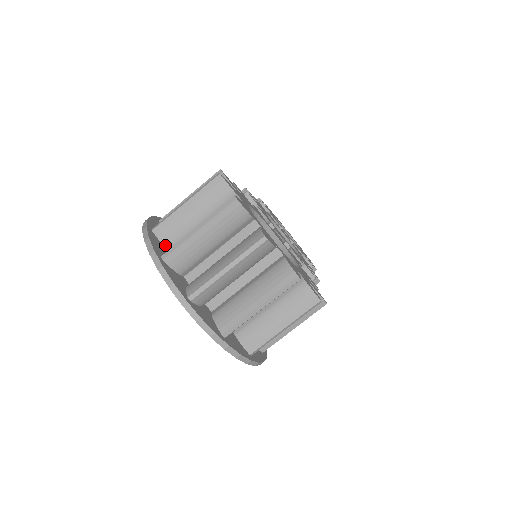
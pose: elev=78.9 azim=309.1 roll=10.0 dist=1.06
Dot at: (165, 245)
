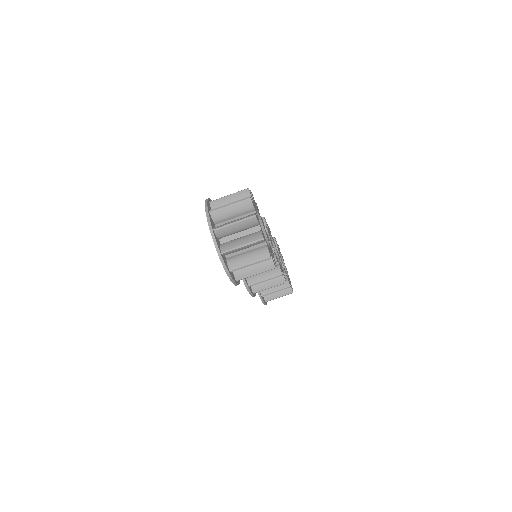
Dot at: occluded
